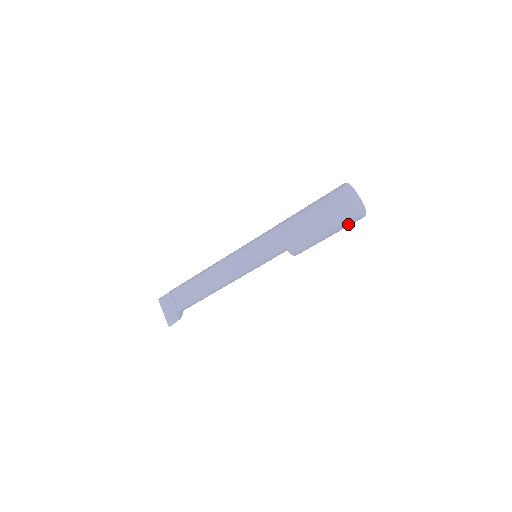
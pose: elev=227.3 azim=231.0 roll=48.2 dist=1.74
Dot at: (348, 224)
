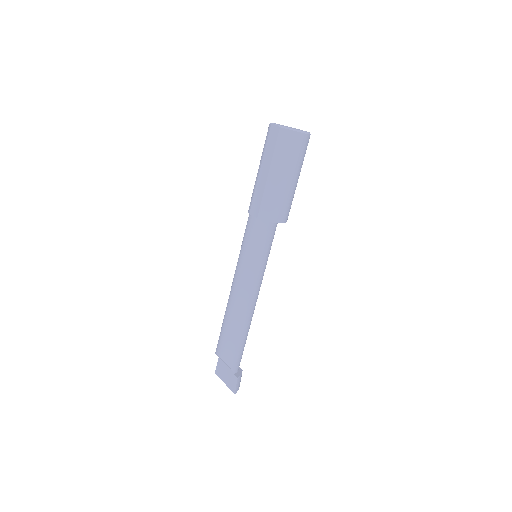
Dot at: (296, 152)
